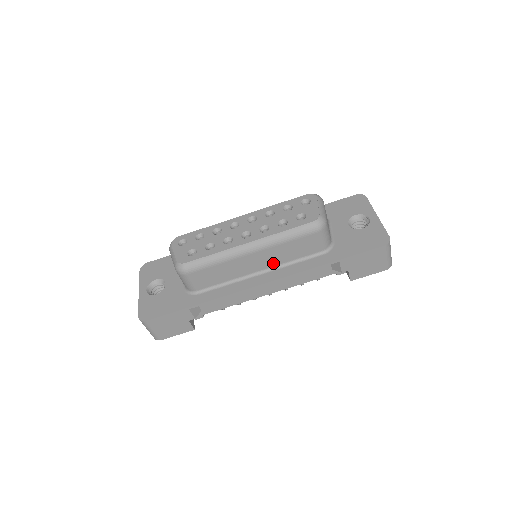
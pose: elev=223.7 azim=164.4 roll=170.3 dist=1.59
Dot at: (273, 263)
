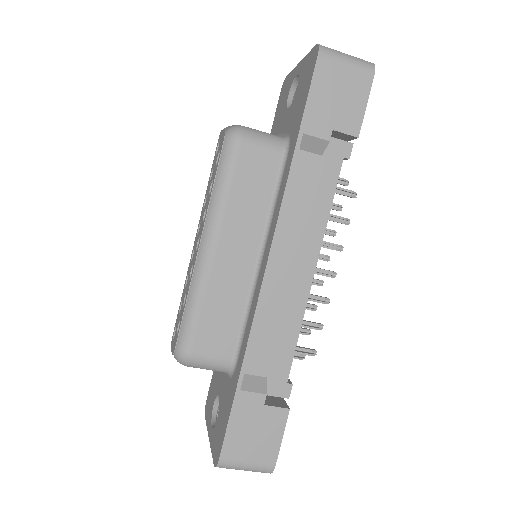
Dot at: (256, 232)
